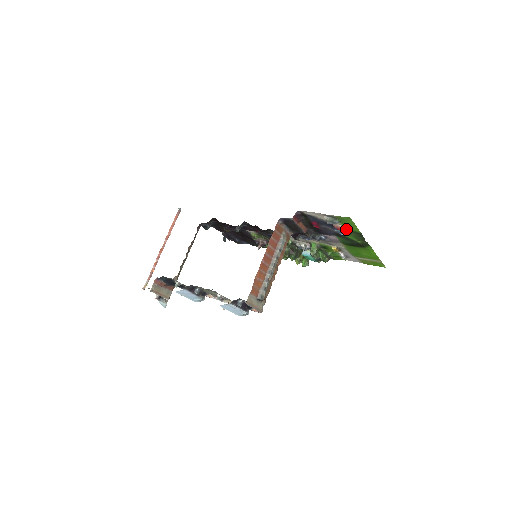
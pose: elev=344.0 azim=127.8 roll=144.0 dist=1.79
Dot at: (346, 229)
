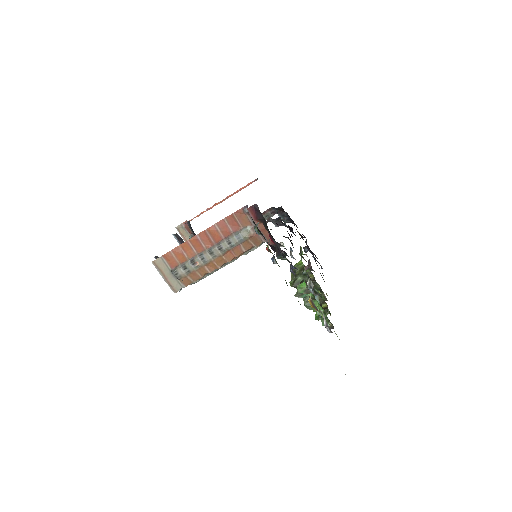
Dot at: occluded
